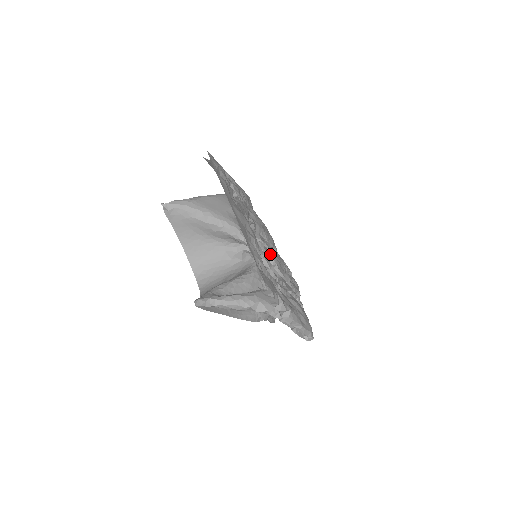
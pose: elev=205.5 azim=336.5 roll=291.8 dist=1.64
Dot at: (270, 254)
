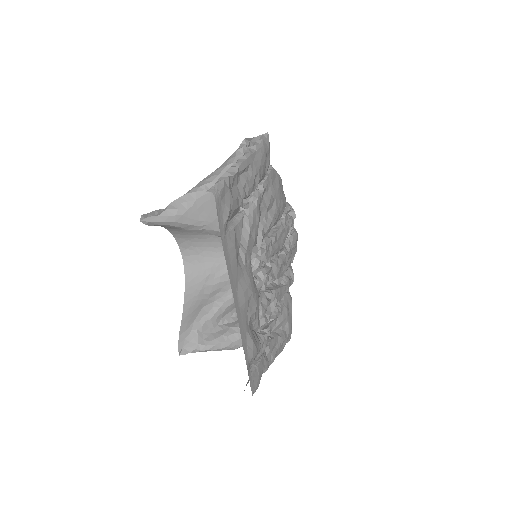
Dot at: (272, 265)
